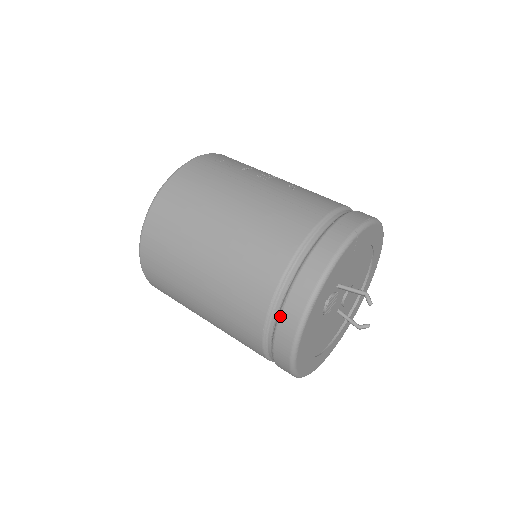
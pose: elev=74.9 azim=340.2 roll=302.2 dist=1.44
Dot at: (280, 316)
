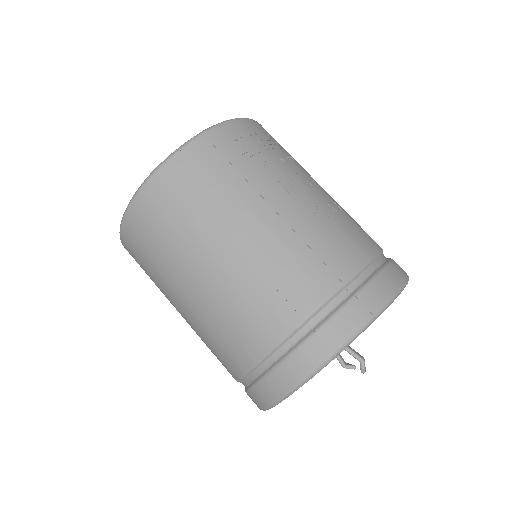
Dot at: (261, 380)
